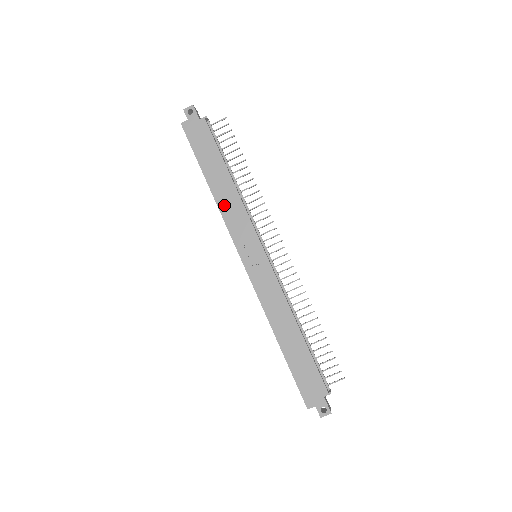
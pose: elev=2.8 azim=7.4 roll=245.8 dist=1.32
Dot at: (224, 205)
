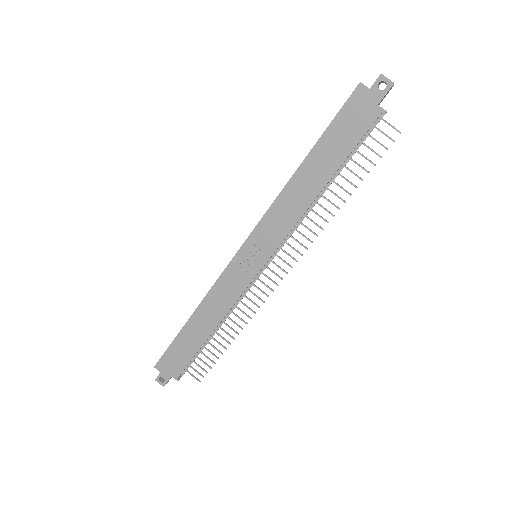
Dot at: (287, 197)
